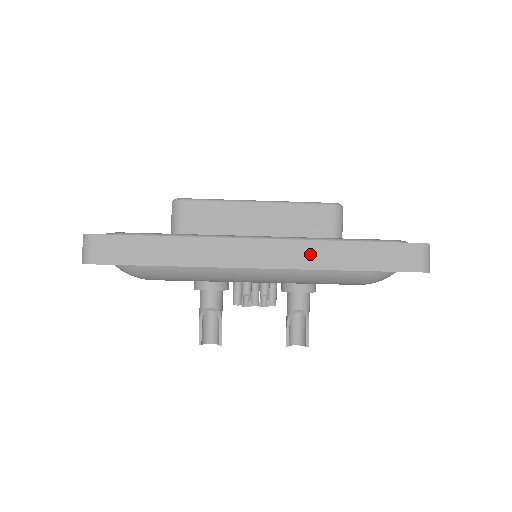
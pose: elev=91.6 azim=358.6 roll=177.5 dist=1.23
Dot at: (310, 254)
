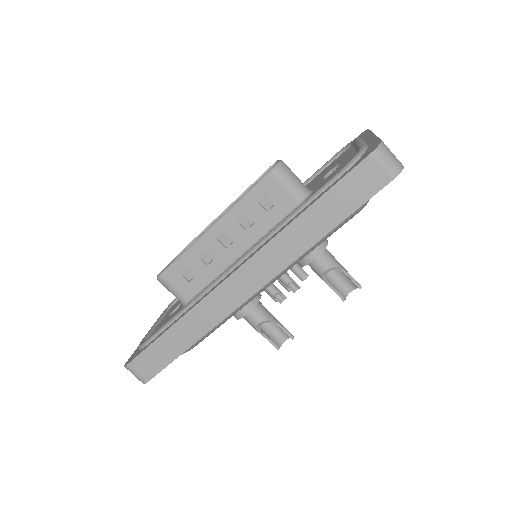
Dot at: (282, 250)
